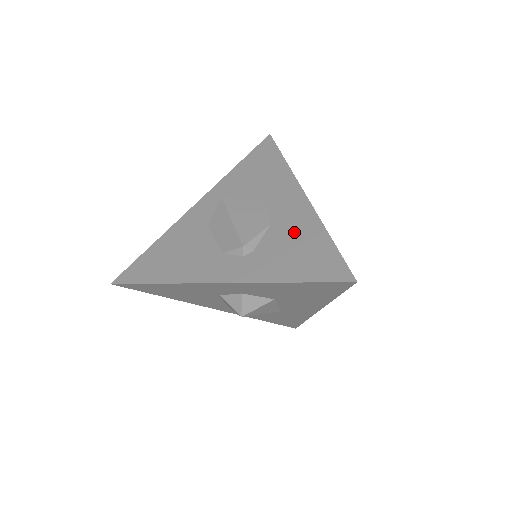
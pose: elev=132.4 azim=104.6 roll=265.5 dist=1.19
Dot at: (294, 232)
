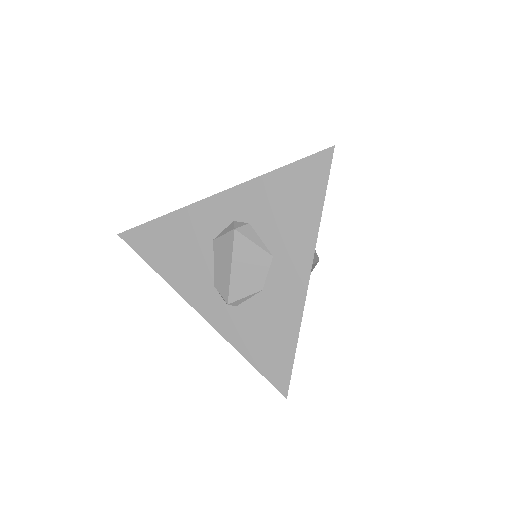
Dot at: (275, 317)
